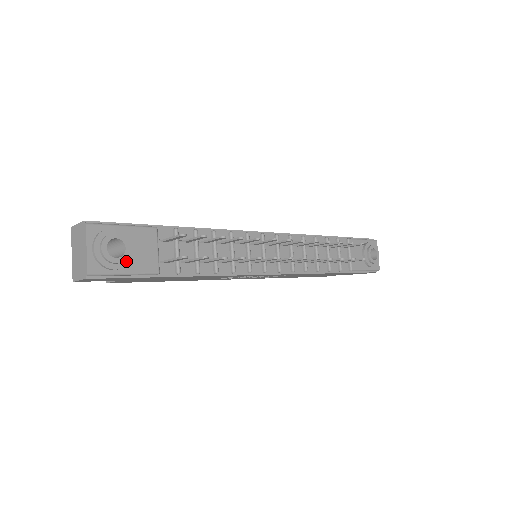
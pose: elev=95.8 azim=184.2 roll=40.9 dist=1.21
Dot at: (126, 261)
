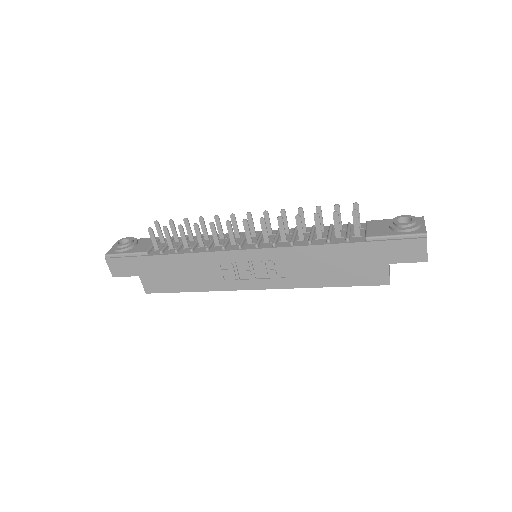
Dot at: (127, 247)
